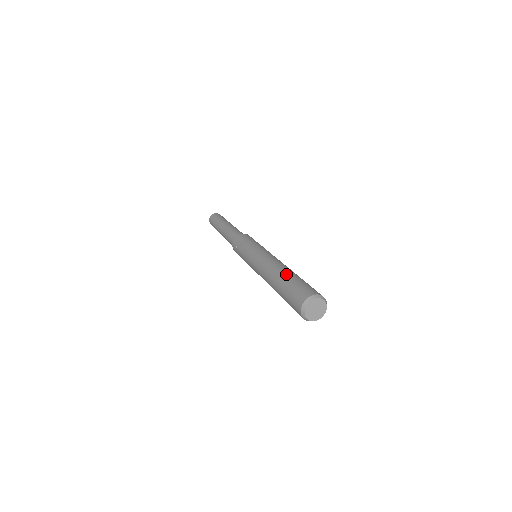
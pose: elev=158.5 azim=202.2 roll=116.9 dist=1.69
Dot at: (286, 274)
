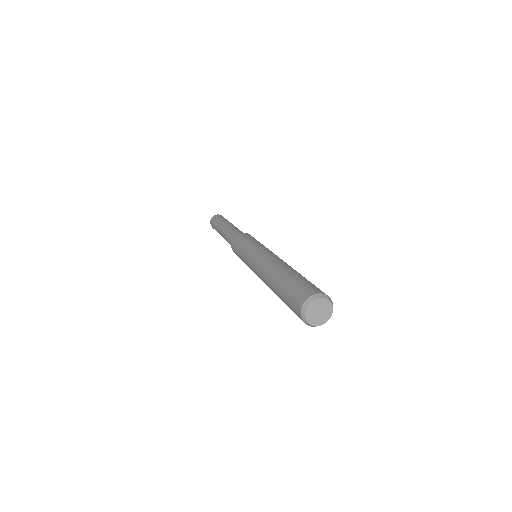
Dot at: (283, 274)
